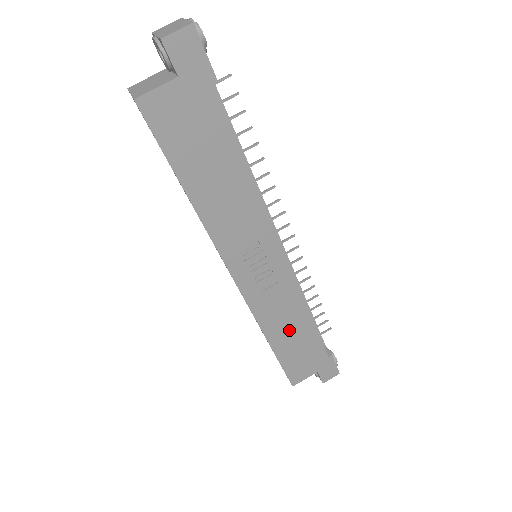
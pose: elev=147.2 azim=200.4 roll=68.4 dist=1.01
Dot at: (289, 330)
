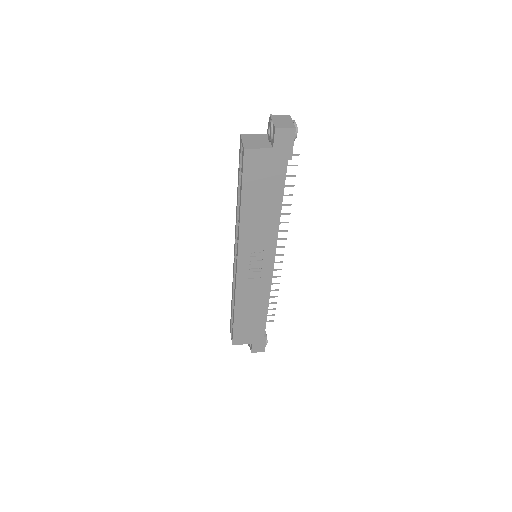
Dot at: (251, 309)
